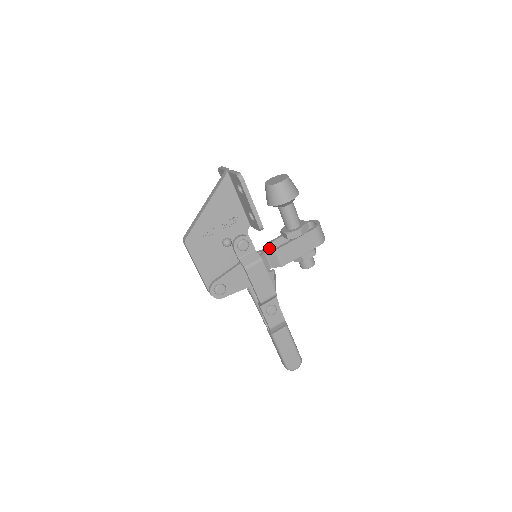
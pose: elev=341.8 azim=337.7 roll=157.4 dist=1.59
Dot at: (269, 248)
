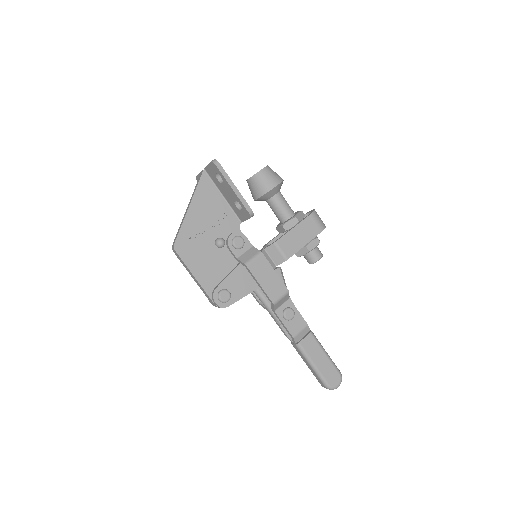
Dot at: occluded
